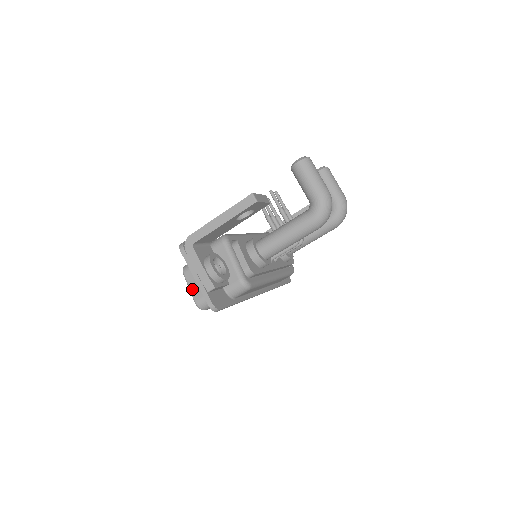
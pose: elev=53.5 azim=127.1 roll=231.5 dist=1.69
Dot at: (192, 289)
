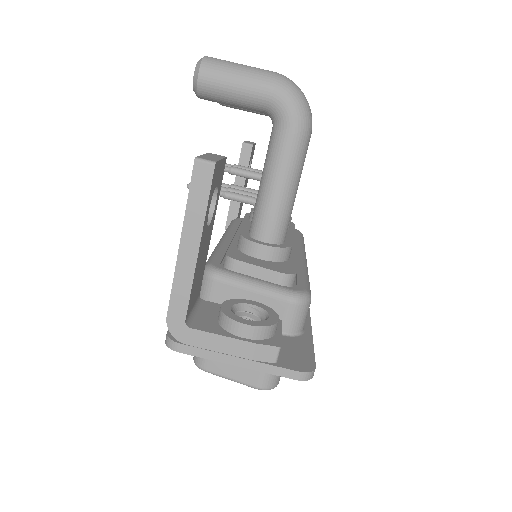
Dot at: (236, 377)
